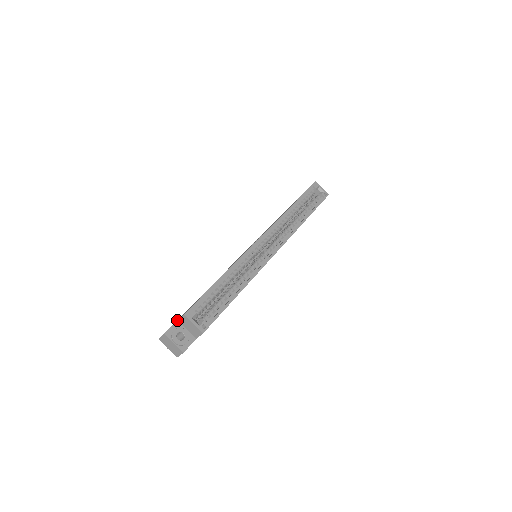
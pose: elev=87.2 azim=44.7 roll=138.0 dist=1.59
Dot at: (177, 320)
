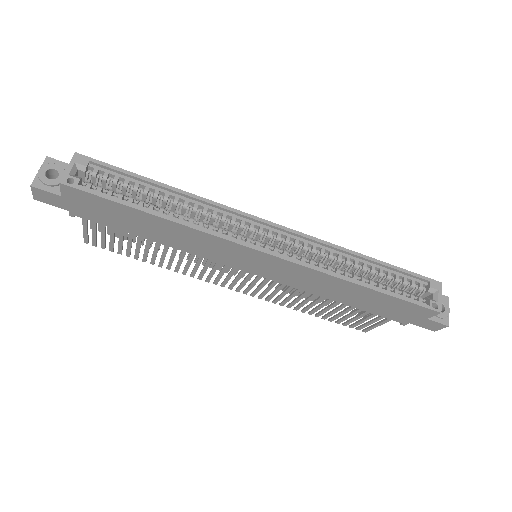
Dot at: occluded
